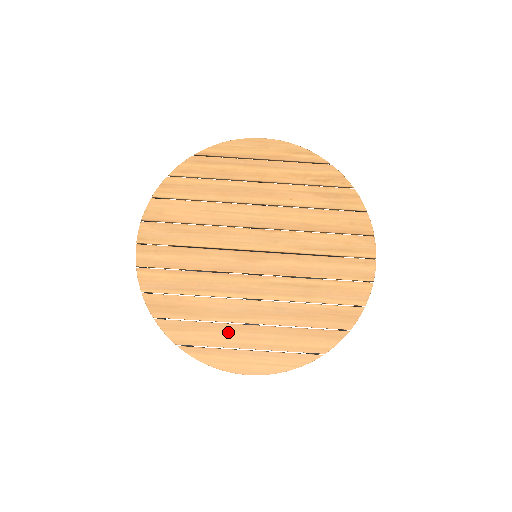
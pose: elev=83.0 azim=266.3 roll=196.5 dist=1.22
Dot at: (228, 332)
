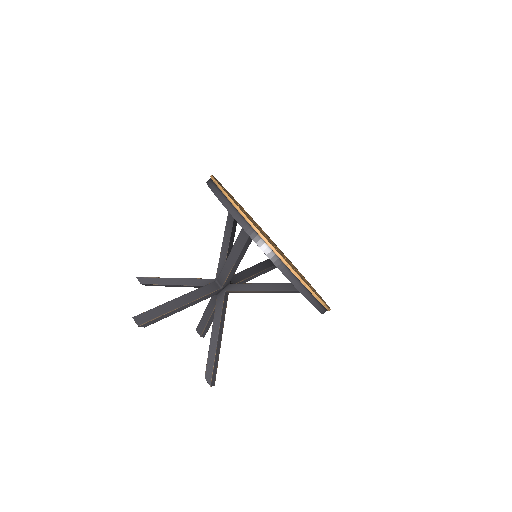
Dot at: occluded
